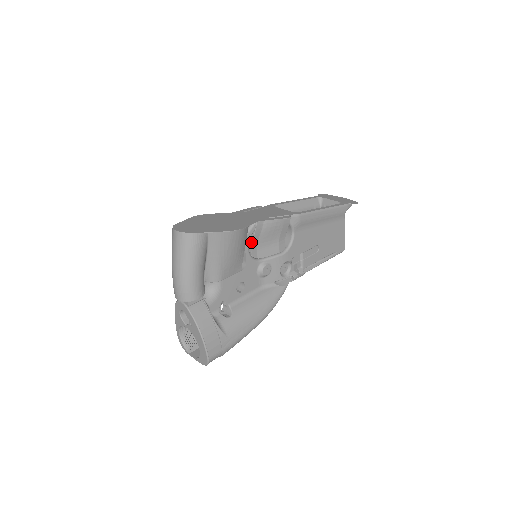
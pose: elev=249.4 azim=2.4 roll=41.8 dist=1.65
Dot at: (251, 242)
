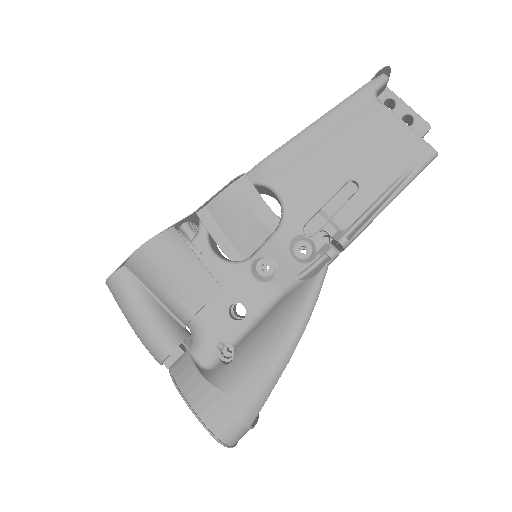
Dot at: occluded
